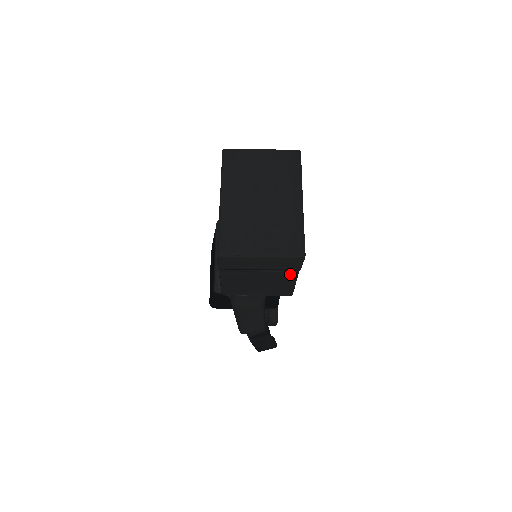
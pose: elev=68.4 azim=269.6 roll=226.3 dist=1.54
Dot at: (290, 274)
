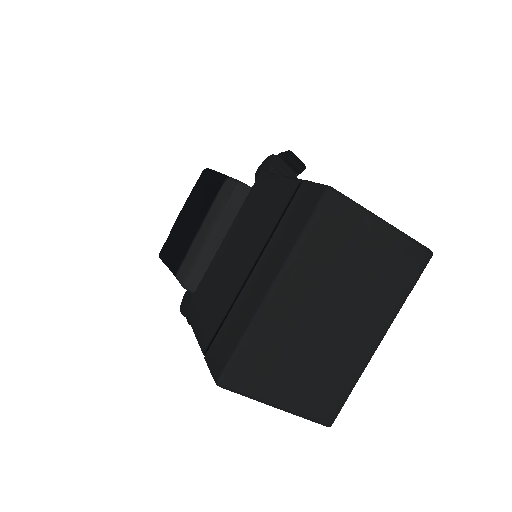
Dot at: occluded
